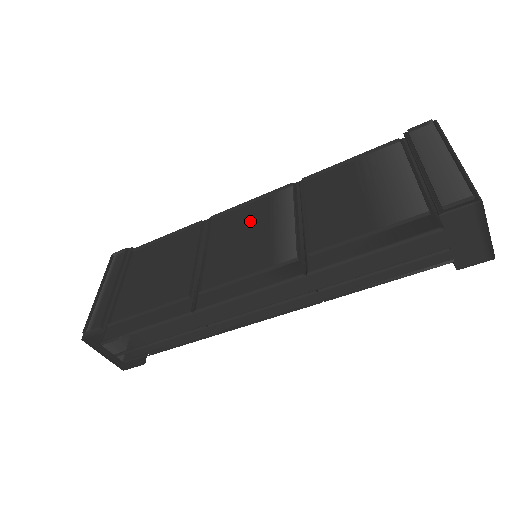
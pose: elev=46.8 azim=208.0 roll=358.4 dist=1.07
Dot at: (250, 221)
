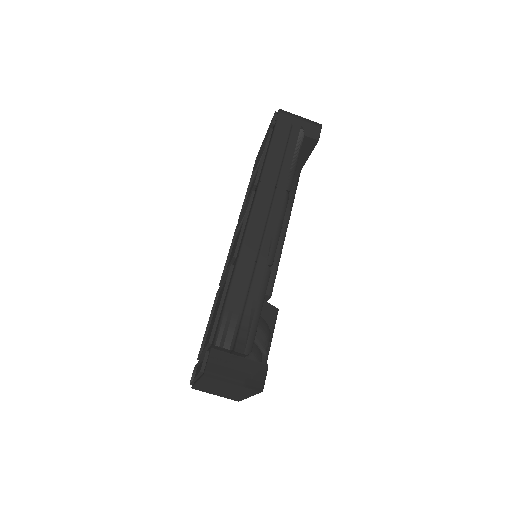
Dot at: occluded
